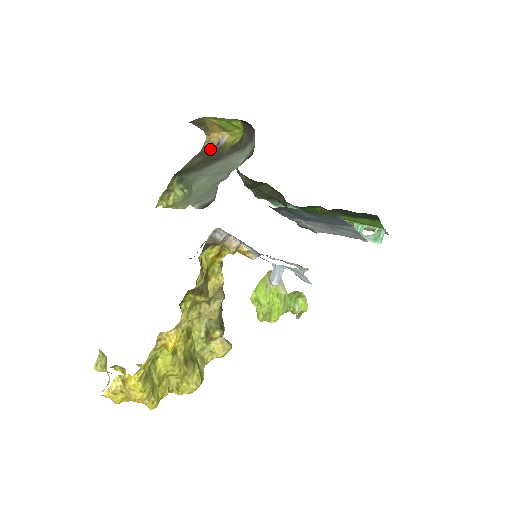
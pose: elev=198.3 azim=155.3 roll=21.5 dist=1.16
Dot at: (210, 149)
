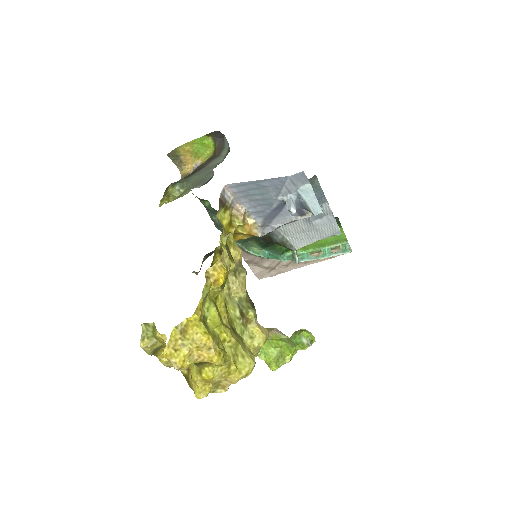
Dot at: occluded
